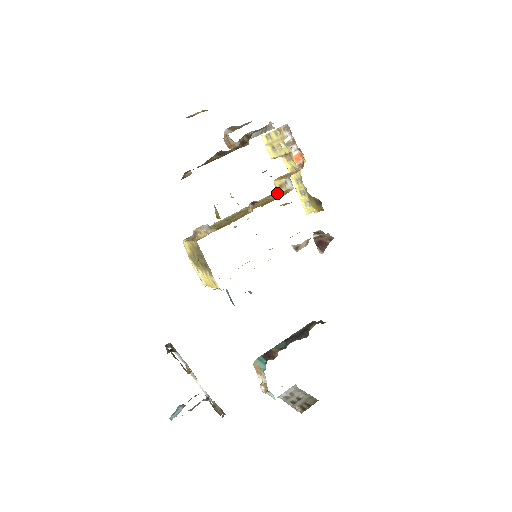
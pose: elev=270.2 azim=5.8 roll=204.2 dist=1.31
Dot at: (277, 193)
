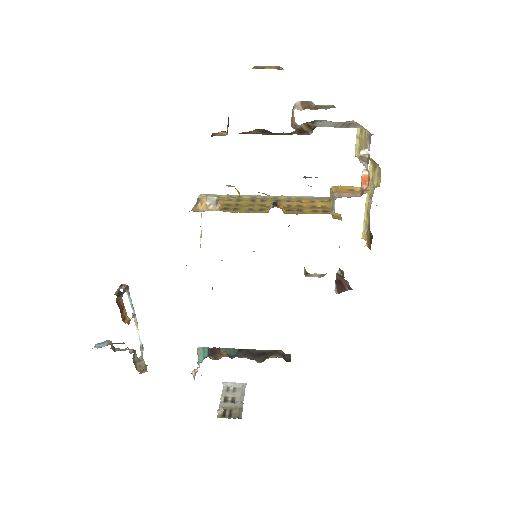
Dot at: (326, 202)
